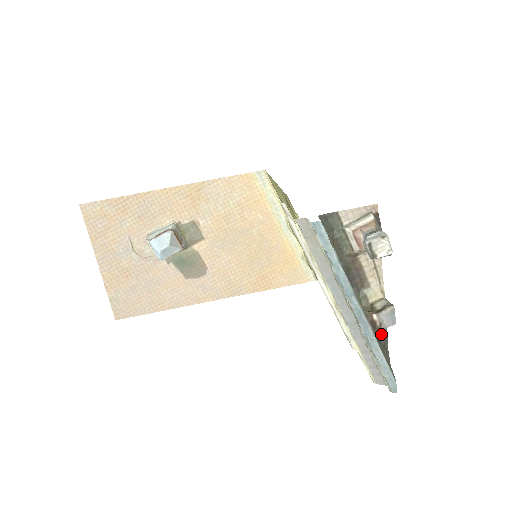
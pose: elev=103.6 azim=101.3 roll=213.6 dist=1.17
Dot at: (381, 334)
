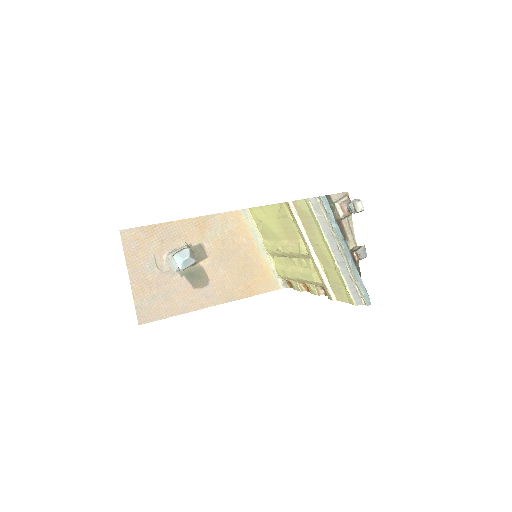
Dot at: occluded
